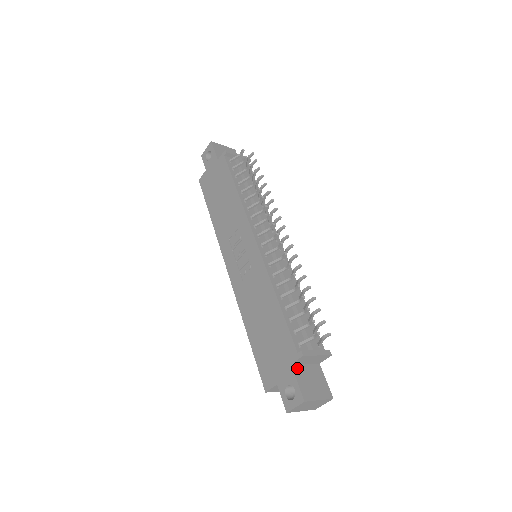
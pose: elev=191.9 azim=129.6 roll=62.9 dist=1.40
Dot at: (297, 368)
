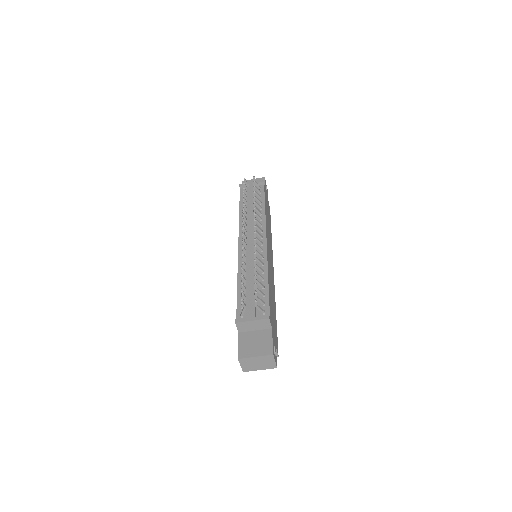
Dot at: (243, 335)
